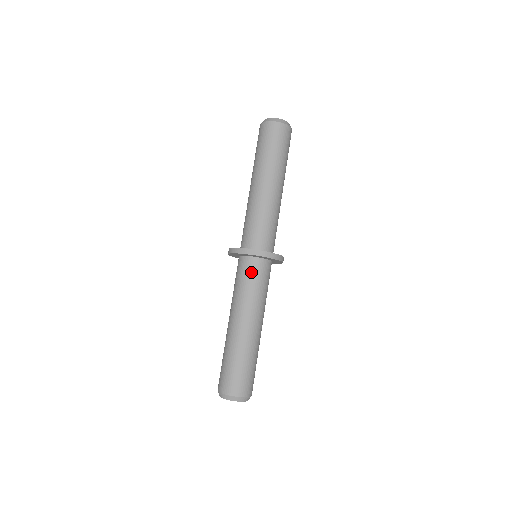
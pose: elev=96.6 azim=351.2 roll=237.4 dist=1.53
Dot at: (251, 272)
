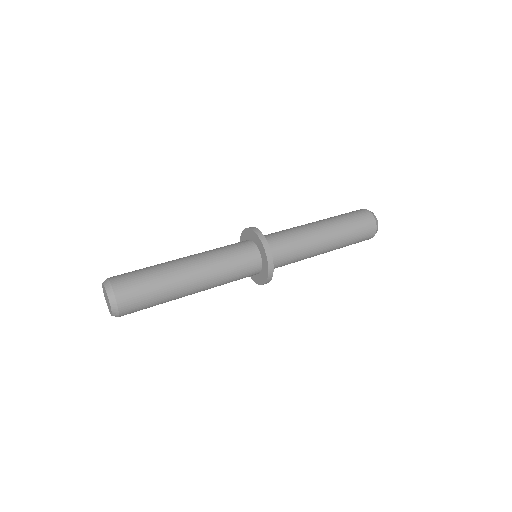
Dot at: (235, 243)
